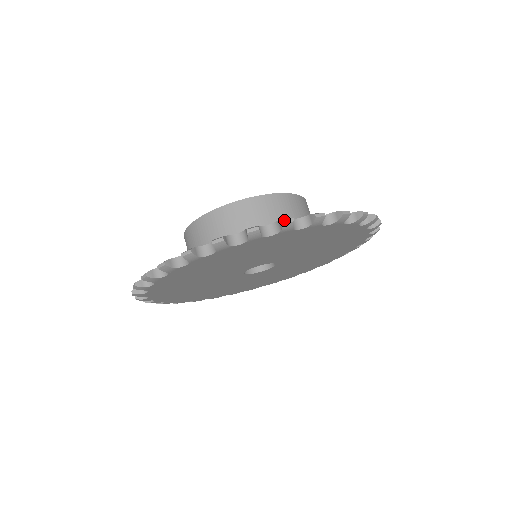
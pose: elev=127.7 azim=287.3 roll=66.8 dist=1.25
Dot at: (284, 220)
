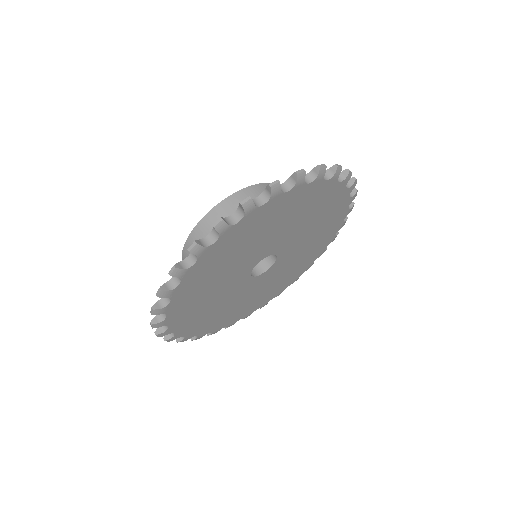
Dot at: (320, 165)
